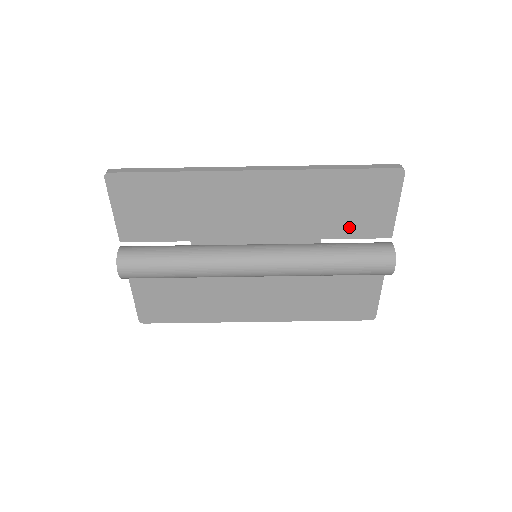
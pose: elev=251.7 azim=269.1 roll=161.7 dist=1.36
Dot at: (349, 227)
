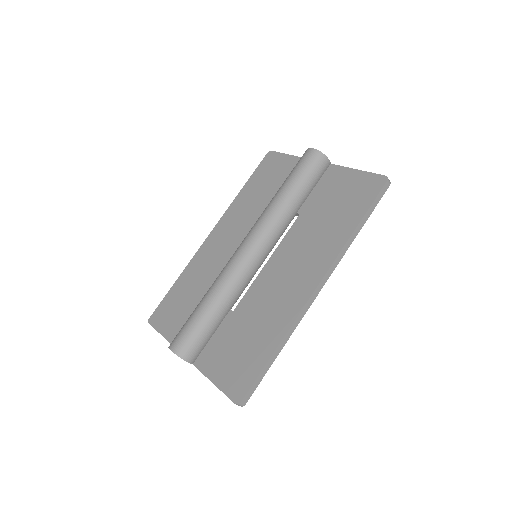
Dot at: occluded
